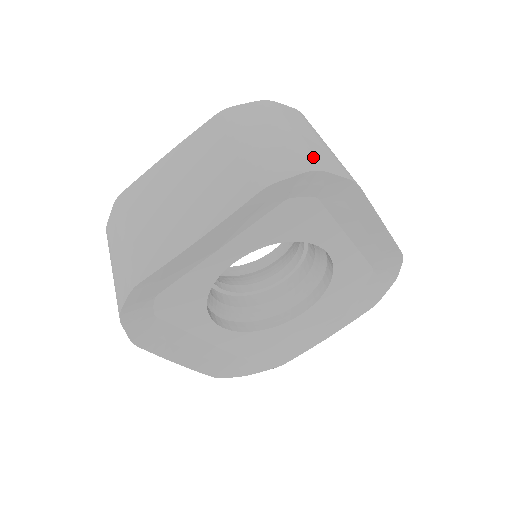
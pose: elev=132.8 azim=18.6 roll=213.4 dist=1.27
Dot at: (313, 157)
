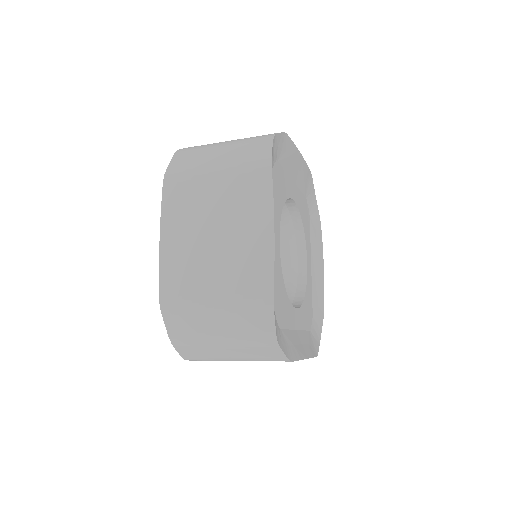
Dot at: (258, 137)
